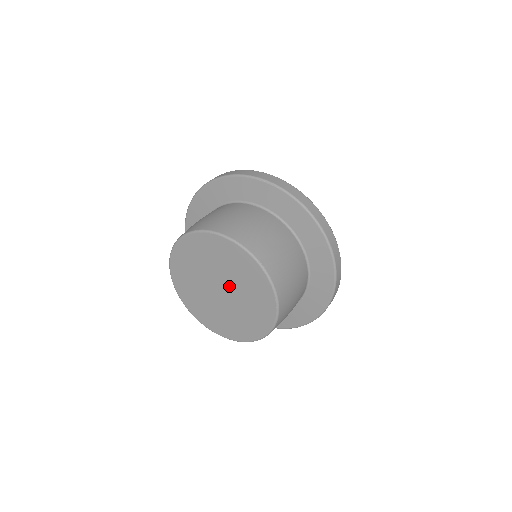
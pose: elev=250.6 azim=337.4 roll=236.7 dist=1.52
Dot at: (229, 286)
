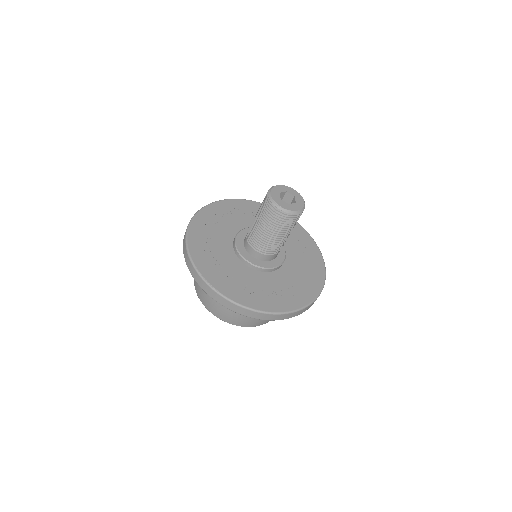
Dot at: occluded
